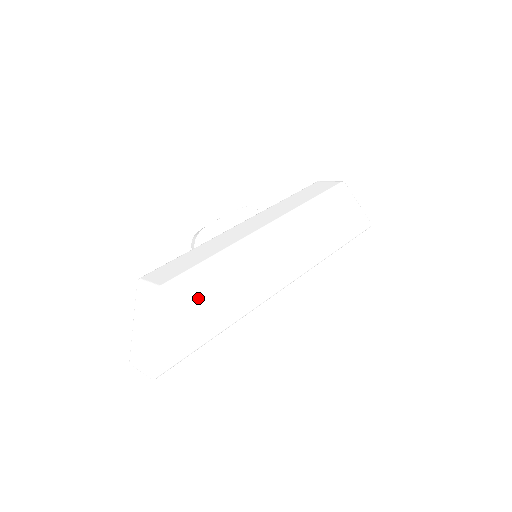
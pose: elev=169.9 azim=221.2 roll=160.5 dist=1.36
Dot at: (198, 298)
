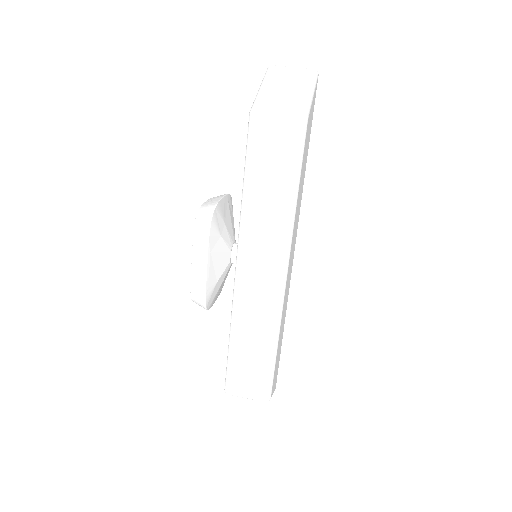
Dot at: (277, 361)
